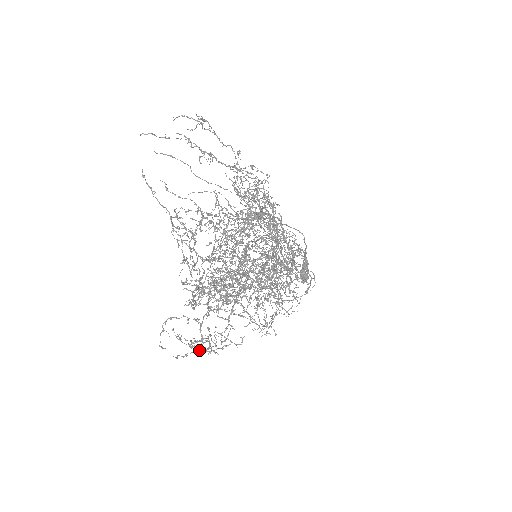
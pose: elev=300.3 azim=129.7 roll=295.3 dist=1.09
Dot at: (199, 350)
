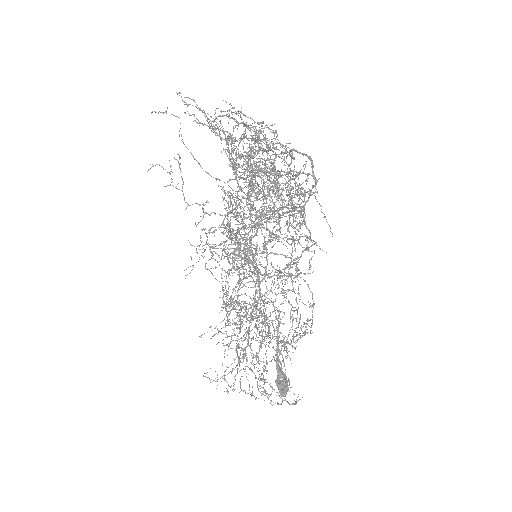
Dot at: (281, 183)
